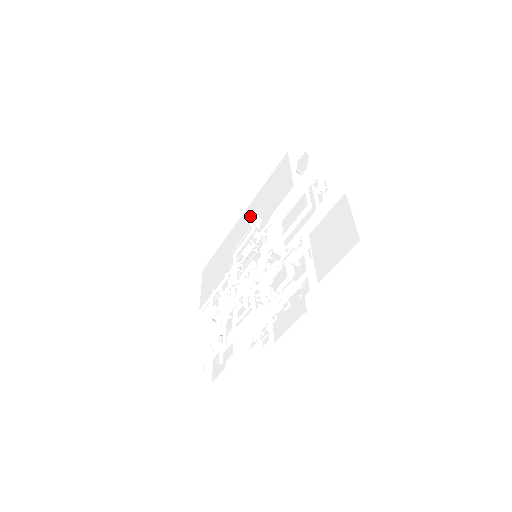
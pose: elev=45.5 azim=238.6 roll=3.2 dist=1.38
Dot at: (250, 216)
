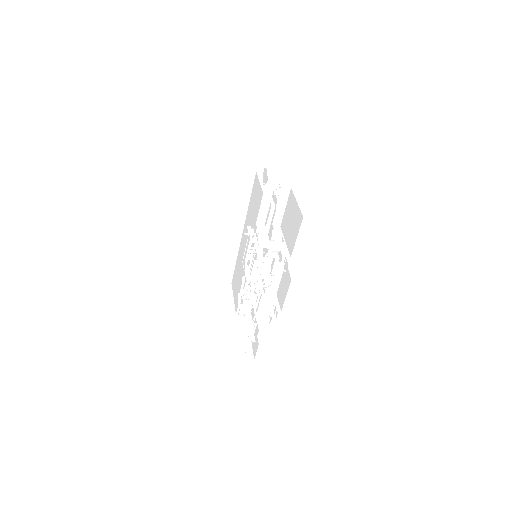
Dot at: (247, 229)
